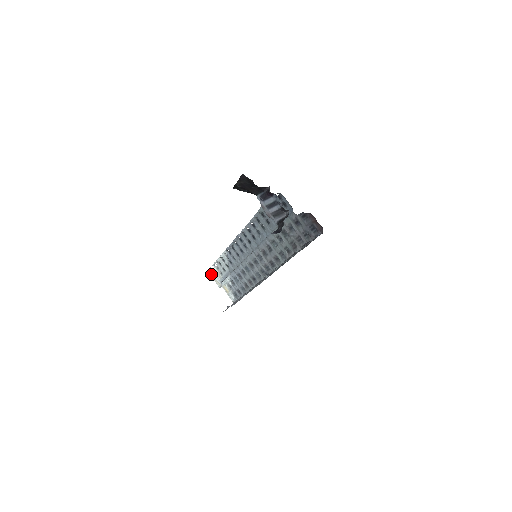
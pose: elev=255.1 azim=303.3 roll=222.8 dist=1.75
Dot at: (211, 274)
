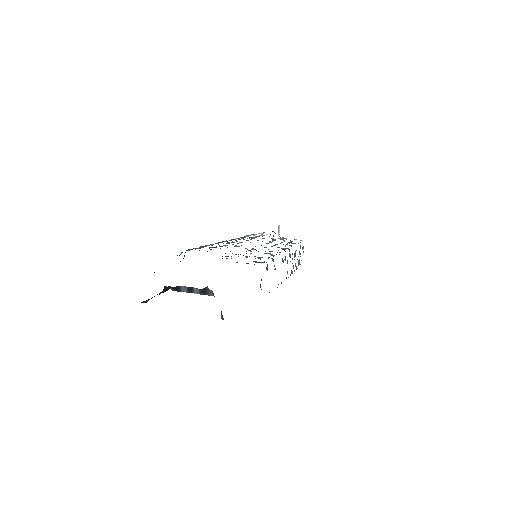
Dot at: occluded
